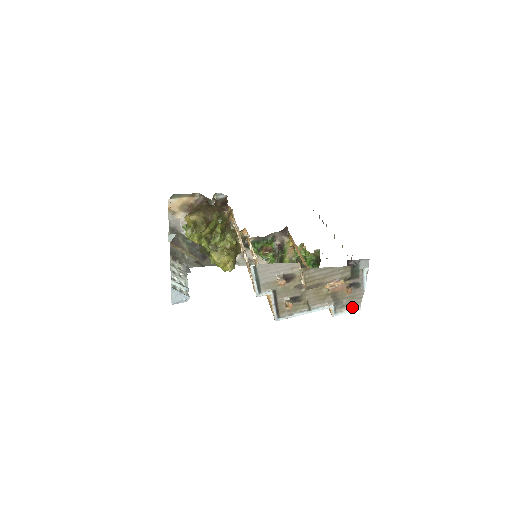
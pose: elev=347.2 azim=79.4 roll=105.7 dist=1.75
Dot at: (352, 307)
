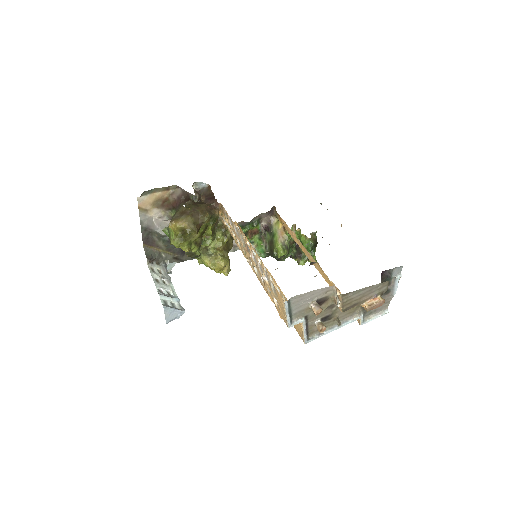
Dot at: (379, 312)
